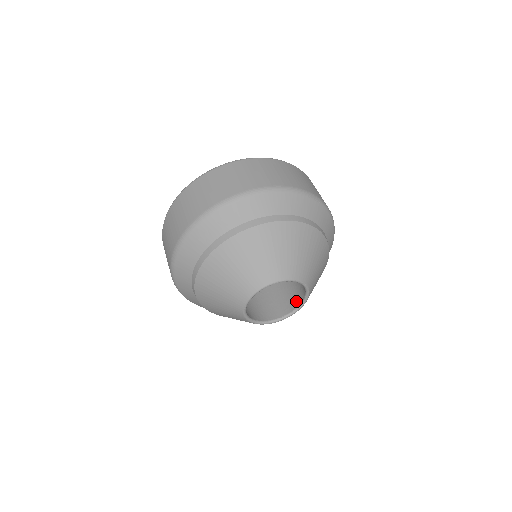
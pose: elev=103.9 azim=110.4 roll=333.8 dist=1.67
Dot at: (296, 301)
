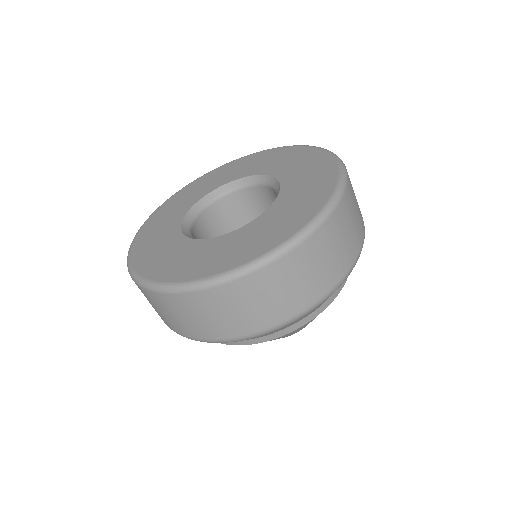
Dot at: occluded
